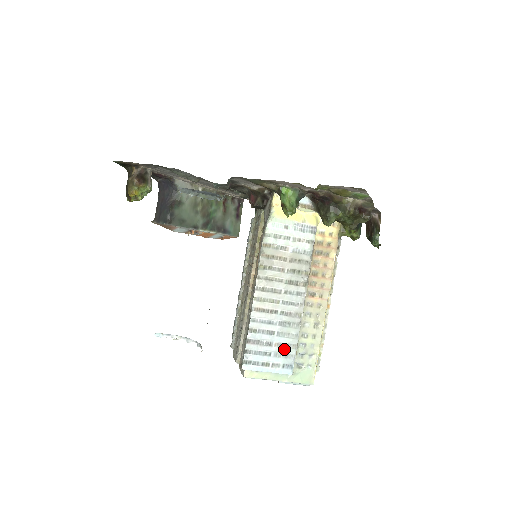
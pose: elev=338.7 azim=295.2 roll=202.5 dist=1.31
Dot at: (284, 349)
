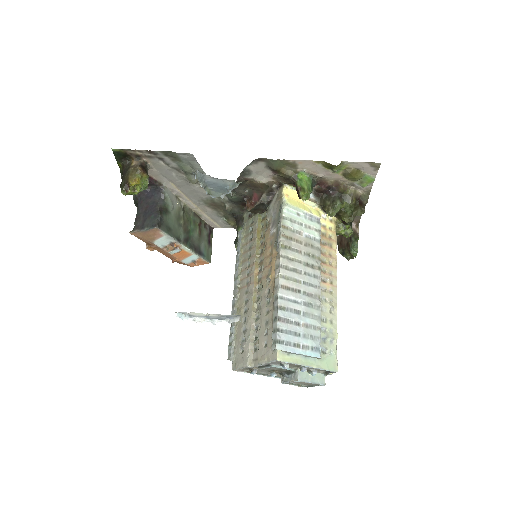
Dot at: (310, 330)
